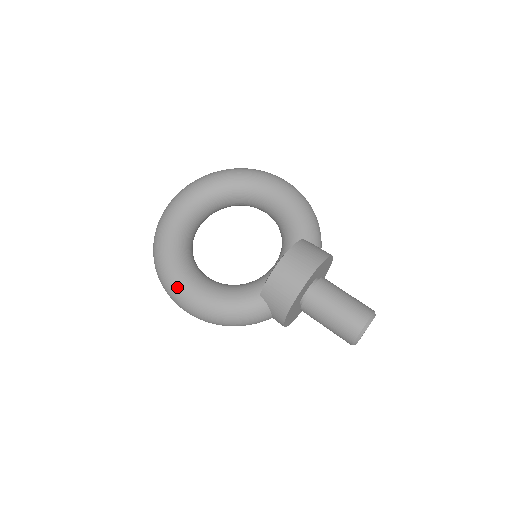
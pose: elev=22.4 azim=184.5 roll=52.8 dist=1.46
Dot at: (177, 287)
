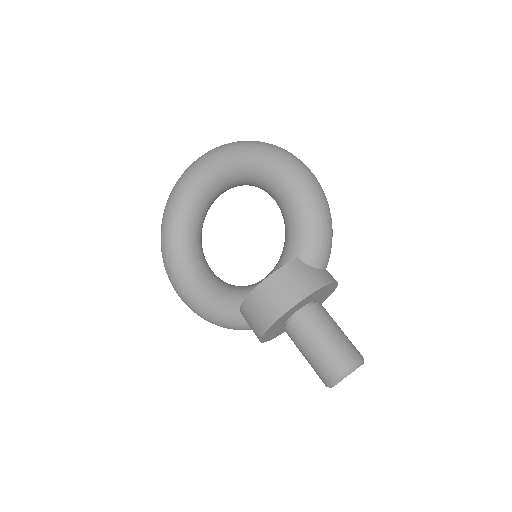
Dot at: (171, 278)
